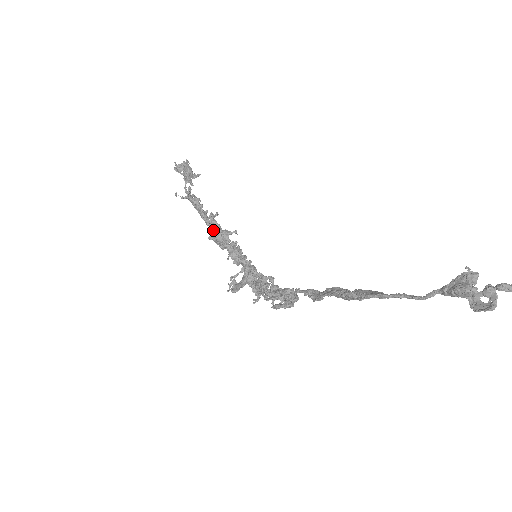
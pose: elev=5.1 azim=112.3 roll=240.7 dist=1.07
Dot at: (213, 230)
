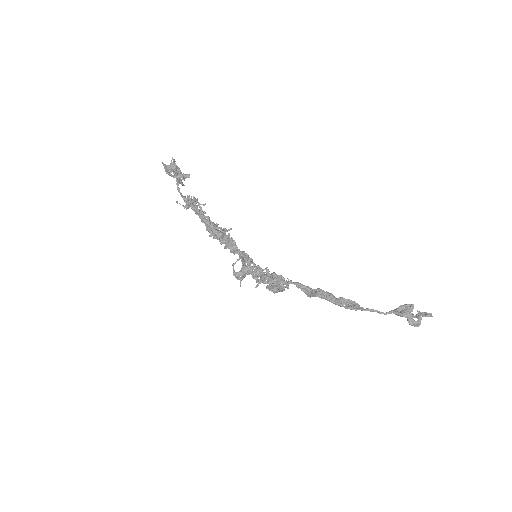
Dot at: (214, 231)
